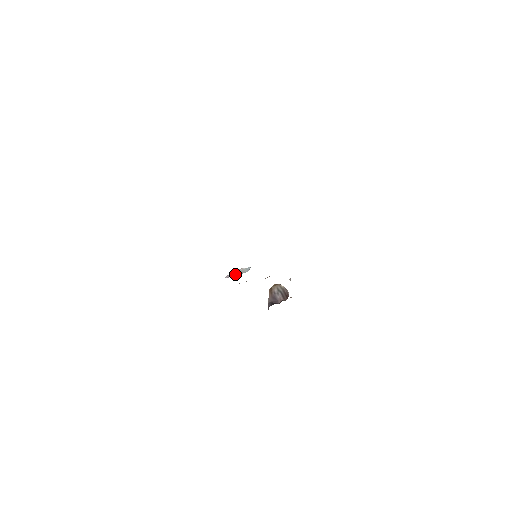
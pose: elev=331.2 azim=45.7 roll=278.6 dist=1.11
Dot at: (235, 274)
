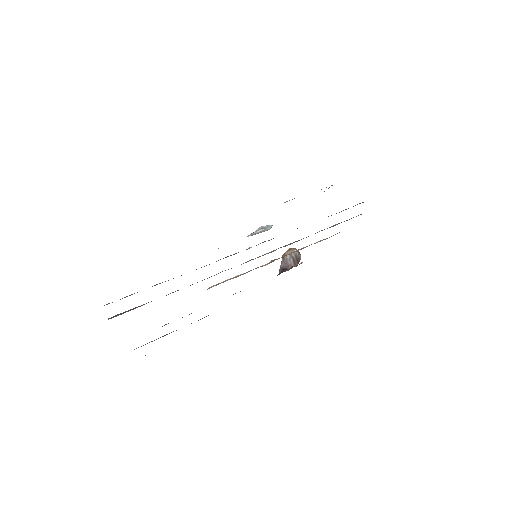
Dot at: (257, 233)
